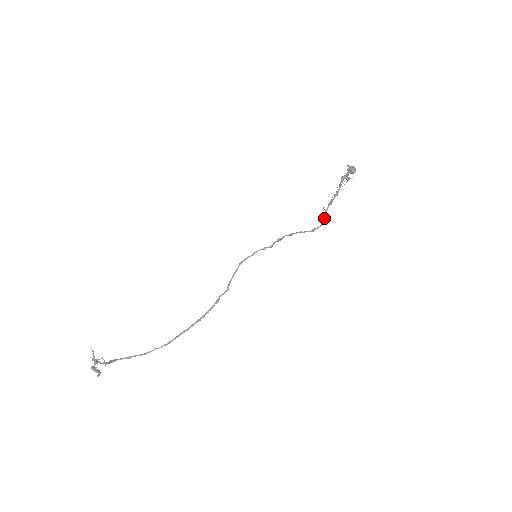
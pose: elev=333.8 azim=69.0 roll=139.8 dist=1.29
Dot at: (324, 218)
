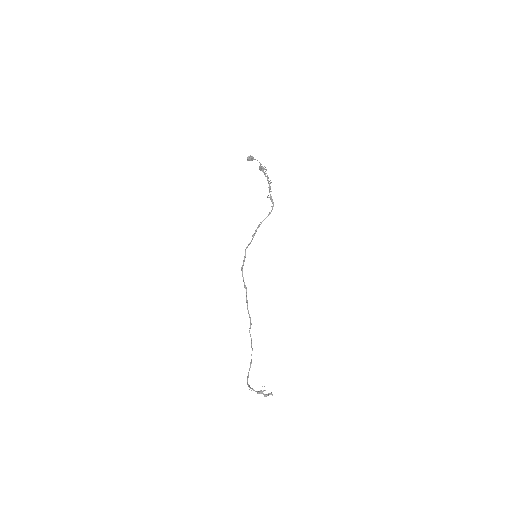
Dot at: (272, 202)
